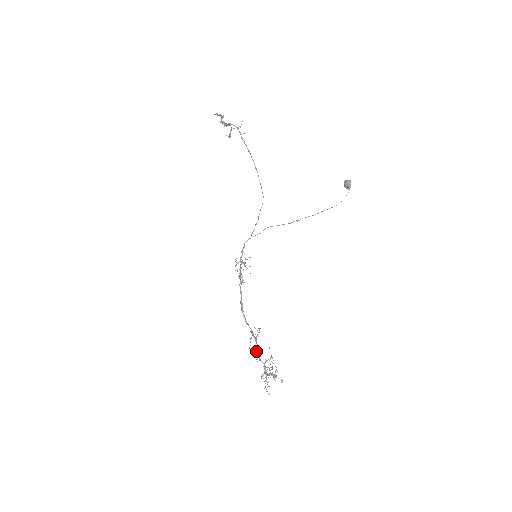
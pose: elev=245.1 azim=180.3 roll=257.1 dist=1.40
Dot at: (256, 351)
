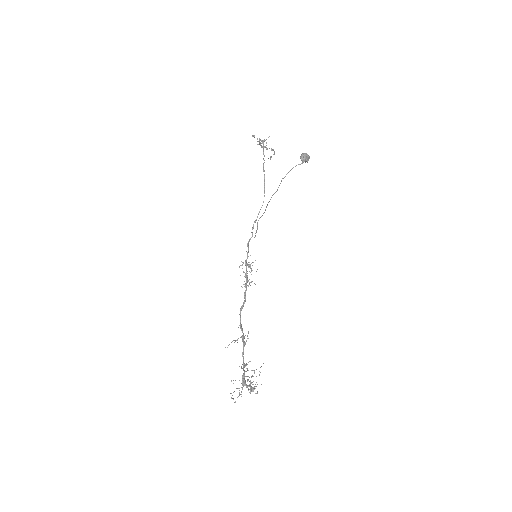
Dot at: occluded
